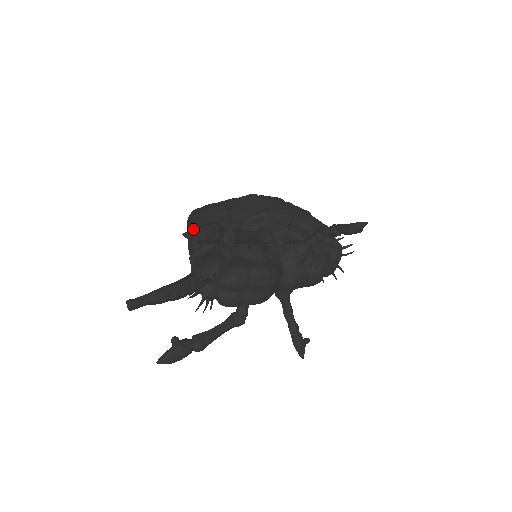
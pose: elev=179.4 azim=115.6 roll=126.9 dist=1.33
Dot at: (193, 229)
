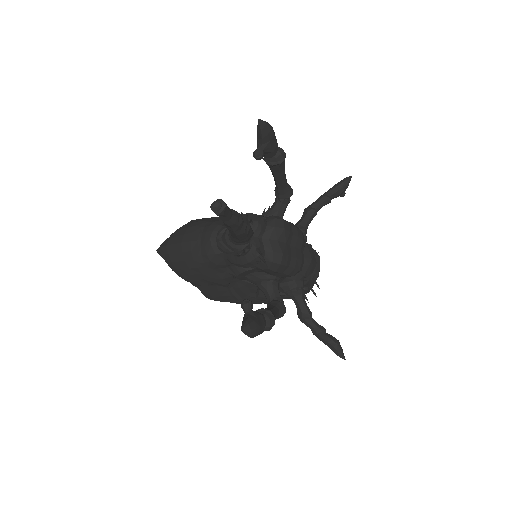
Dot at: occluded
